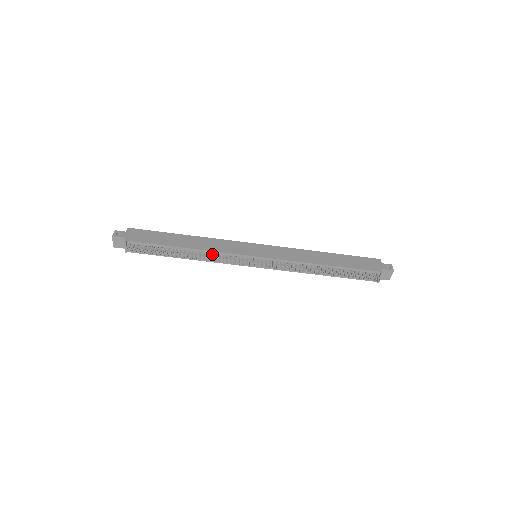
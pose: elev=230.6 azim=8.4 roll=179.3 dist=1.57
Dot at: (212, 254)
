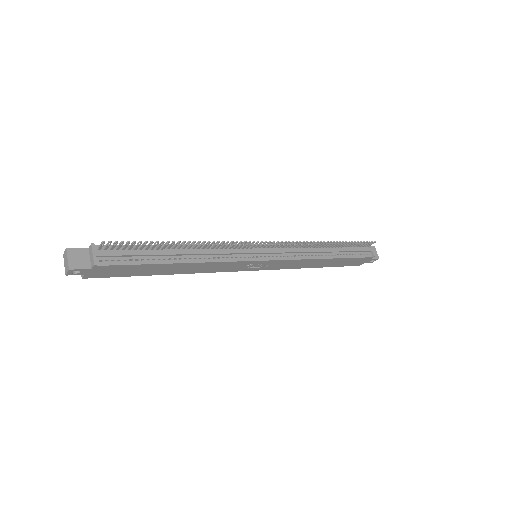
Dot at: (212, 247)
